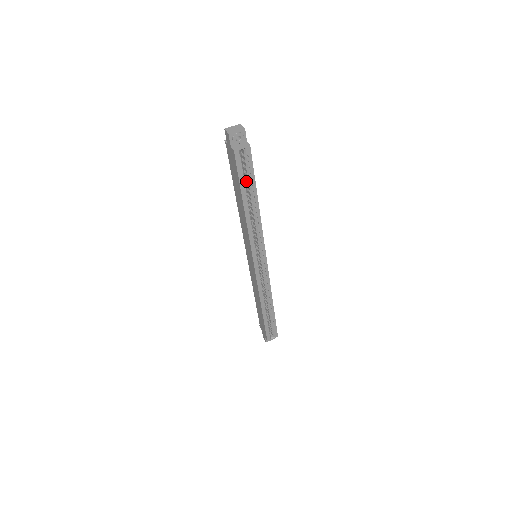
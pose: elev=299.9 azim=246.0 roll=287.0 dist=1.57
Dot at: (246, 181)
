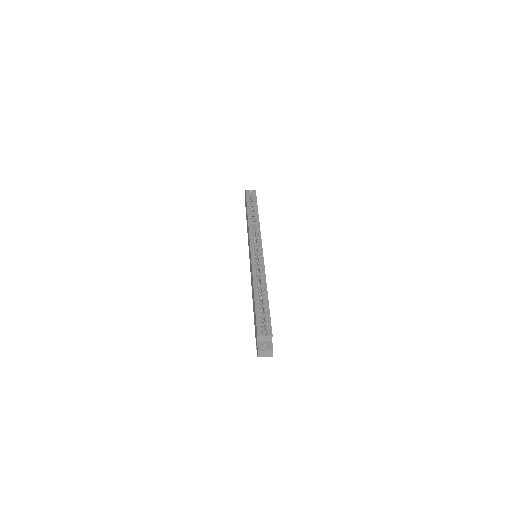
Dot at: occluded
